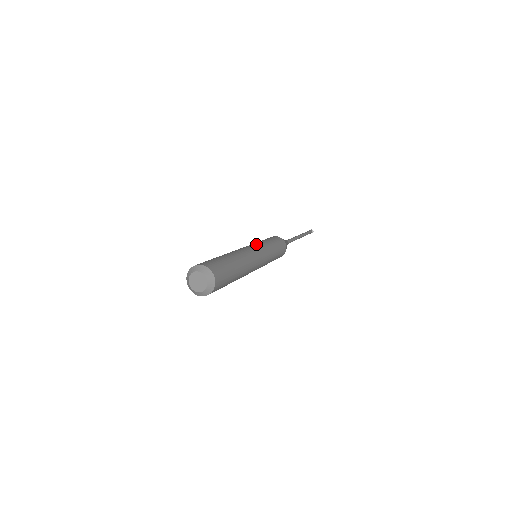
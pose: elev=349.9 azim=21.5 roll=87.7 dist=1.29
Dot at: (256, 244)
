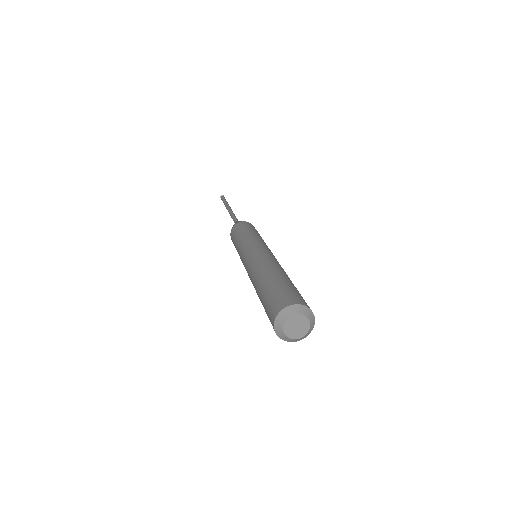
Dot at: (262, 243)
